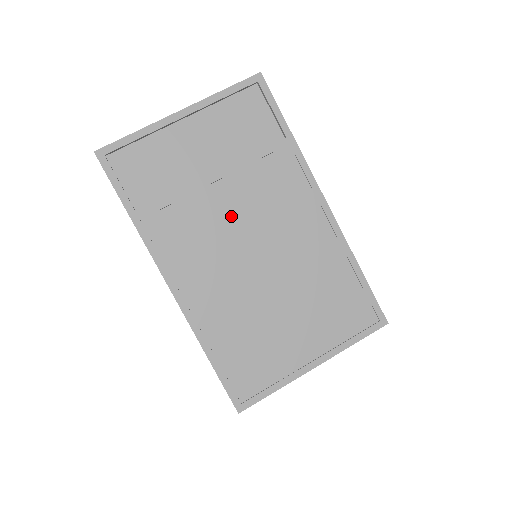
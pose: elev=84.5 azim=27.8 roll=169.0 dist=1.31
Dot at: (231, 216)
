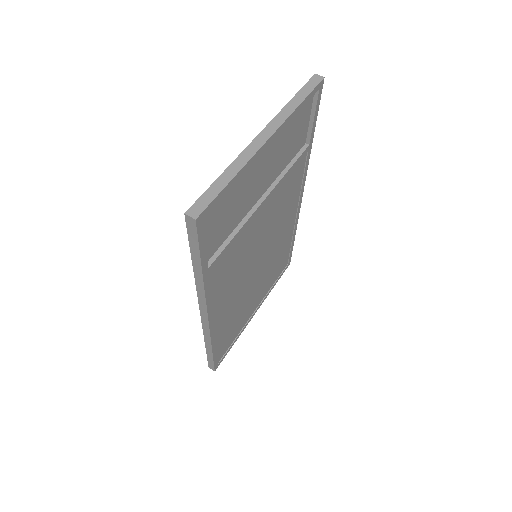
Dot at: (259, 233)
